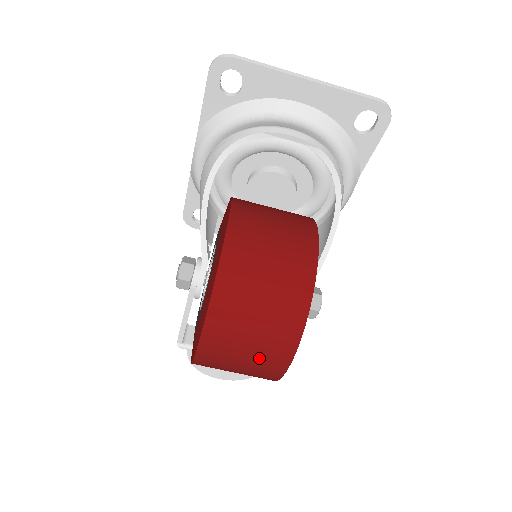
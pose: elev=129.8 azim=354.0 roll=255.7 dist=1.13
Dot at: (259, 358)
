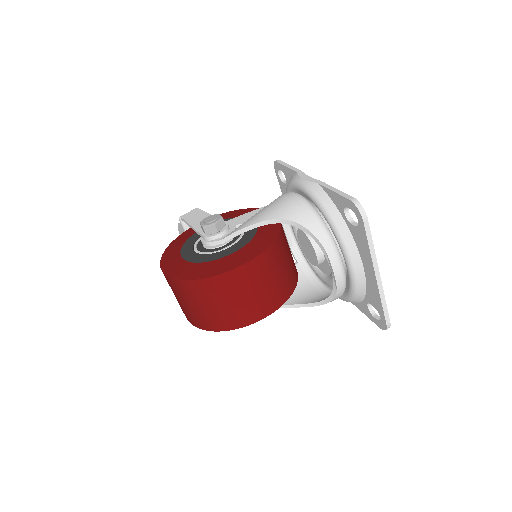
Dot at: (181, 306)
